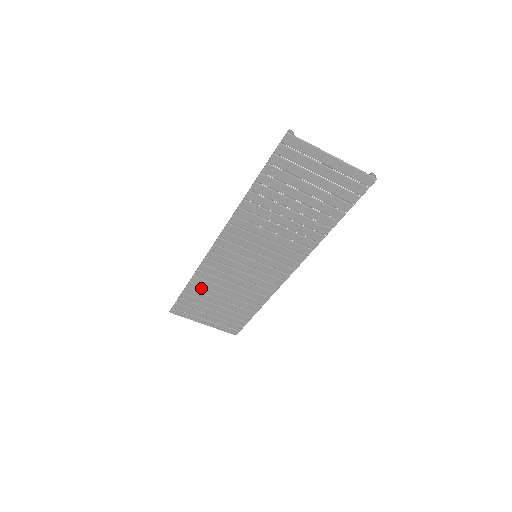
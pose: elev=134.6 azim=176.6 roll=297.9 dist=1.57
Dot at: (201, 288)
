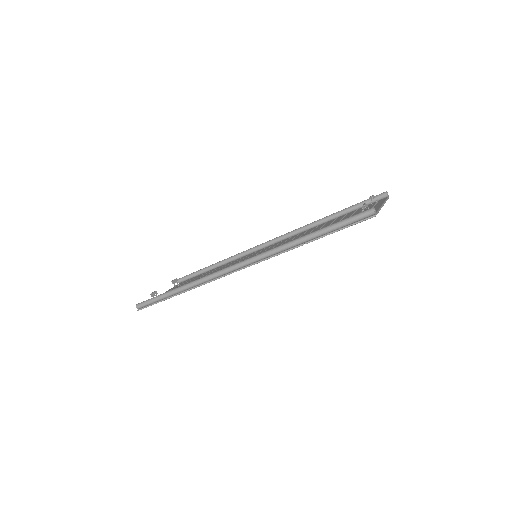
Dot at: occluded
